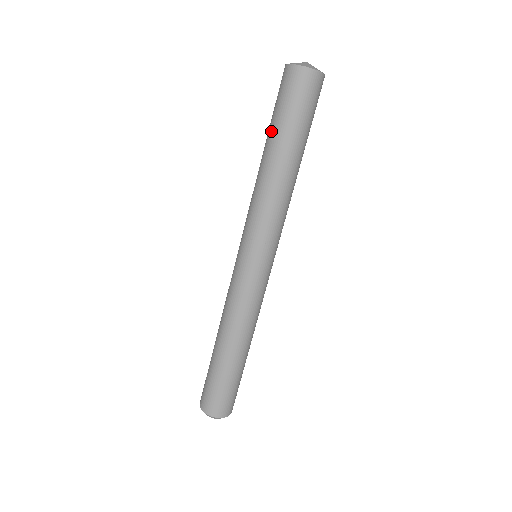
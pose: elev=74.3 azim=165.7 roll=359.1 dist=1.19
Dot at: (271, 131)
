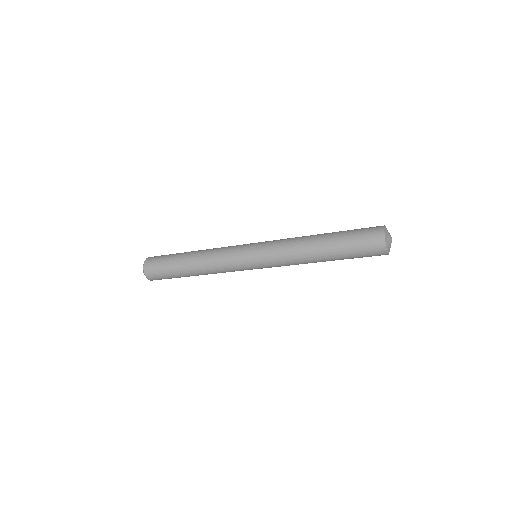
Dot at: (341, 259)
